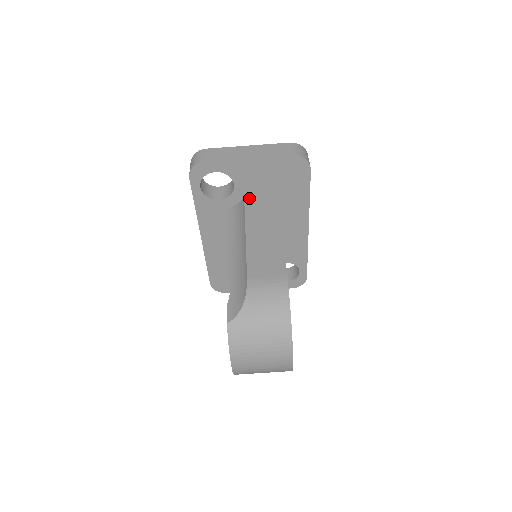
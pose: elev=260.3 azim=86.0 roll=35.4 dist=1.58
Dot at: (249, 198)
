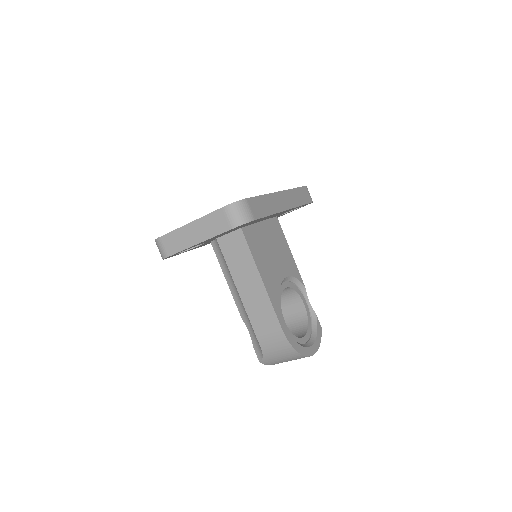
Dot at: (221, 240)
